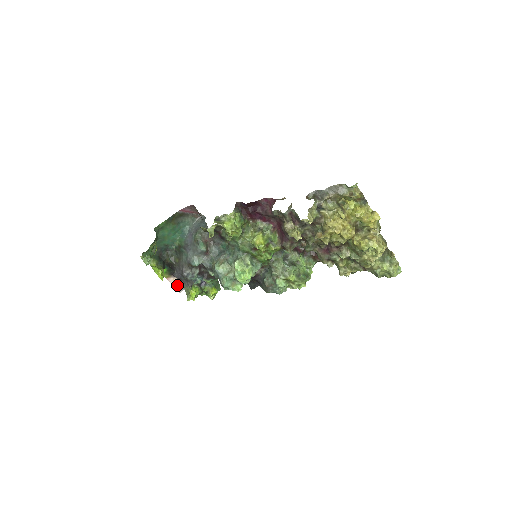
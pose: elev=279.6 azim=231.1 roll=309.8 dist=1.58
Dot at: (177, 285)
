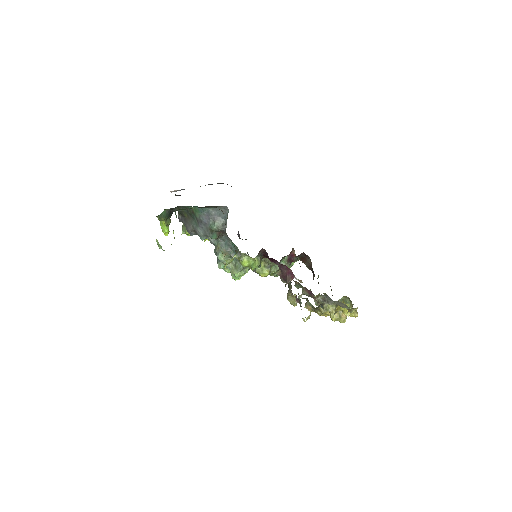
Dot at: (175, 191)
